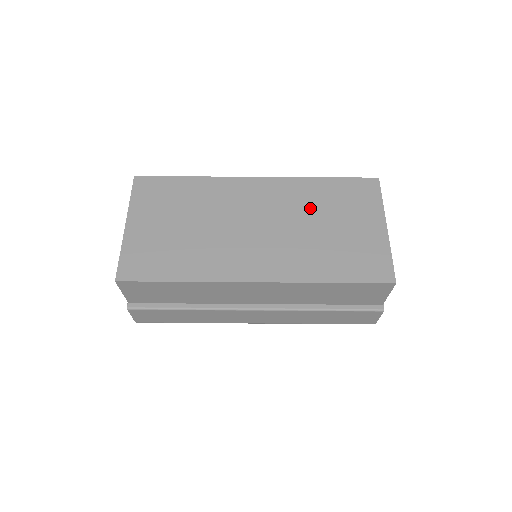
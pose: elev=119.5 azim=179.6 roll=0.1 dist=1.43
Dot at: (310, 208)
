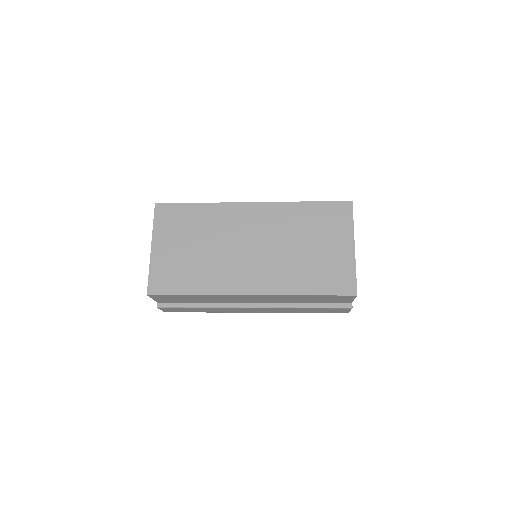
Dot at: (294, 231)
